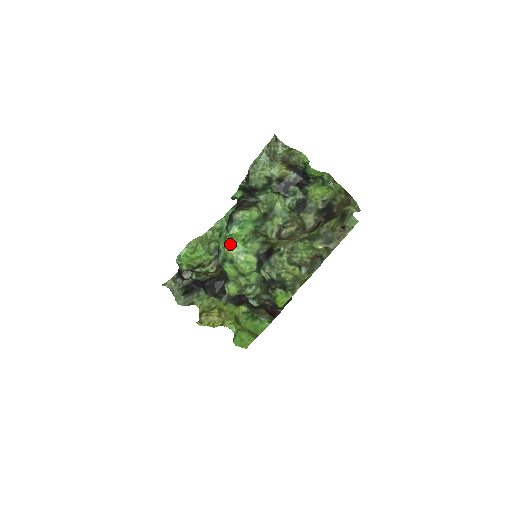
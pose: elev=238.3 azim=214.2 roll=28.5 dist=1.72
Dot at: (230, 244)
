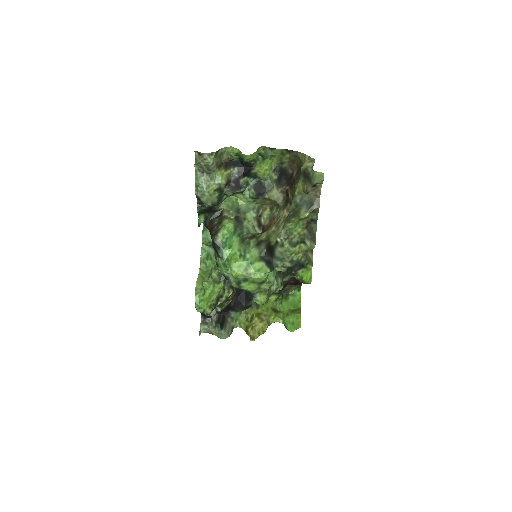
Dot at: (234, 268)
